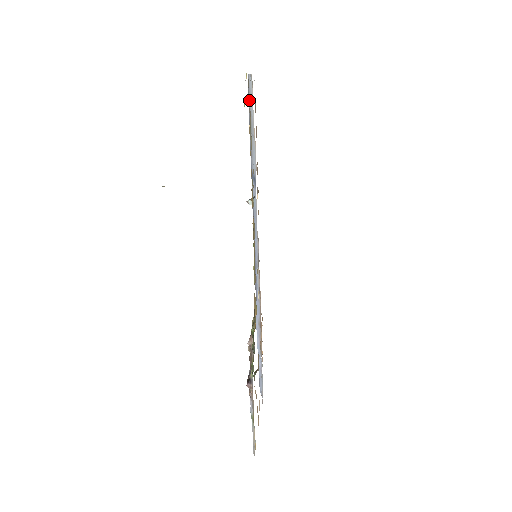
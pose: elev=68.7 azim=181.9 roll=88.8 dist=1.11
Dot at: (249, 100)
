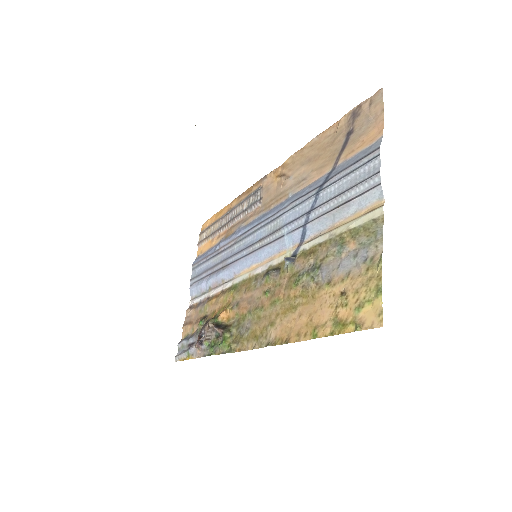
Dot at: (359, 189)
